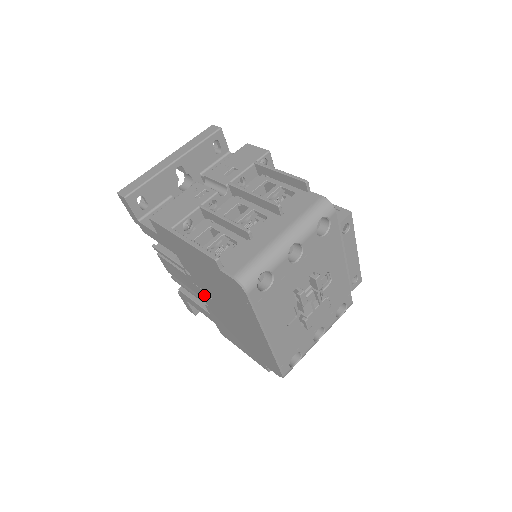
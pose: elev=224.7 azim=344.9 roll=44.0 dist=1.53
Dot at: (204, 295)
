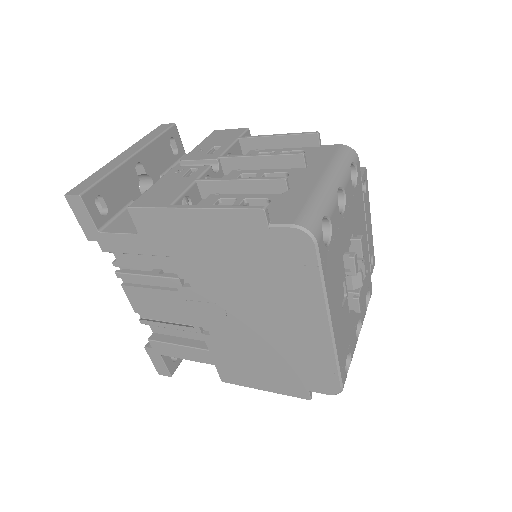
Dot at: (209, 312)
